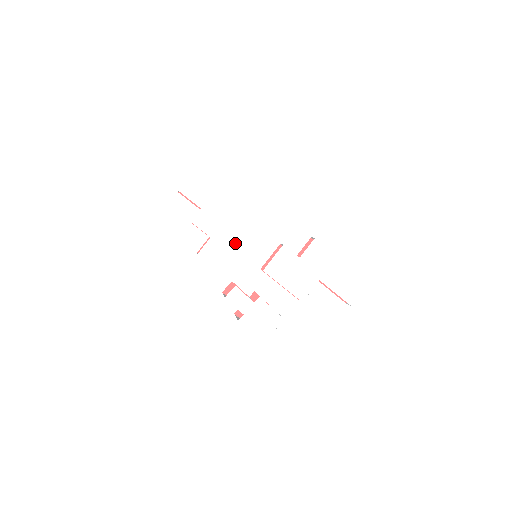
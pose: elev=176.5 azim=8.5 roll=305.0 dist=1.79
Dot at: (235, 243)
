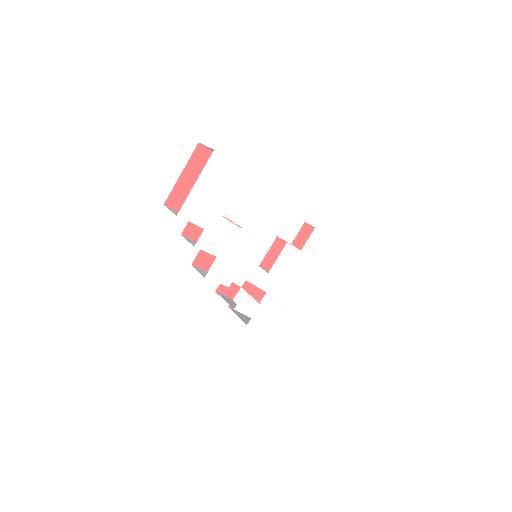
Dot at: (241, 255)
